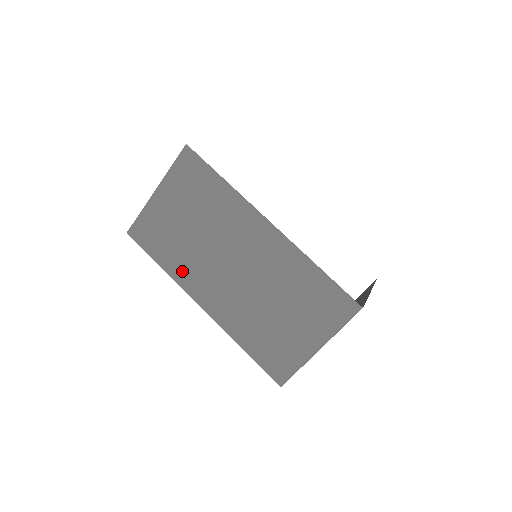
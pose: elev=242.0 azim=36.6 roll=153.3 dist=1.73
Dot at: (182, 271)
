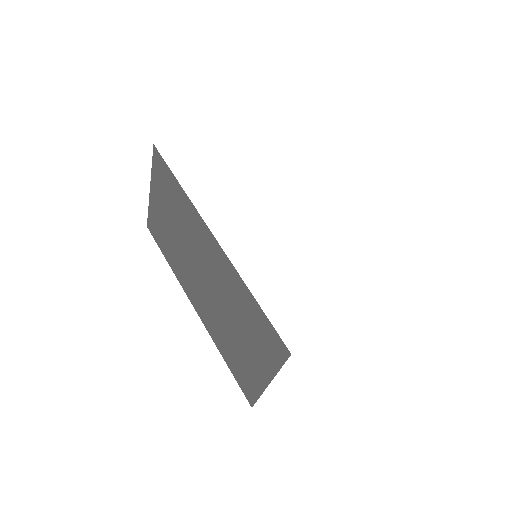
Dot at: (178, 270)
